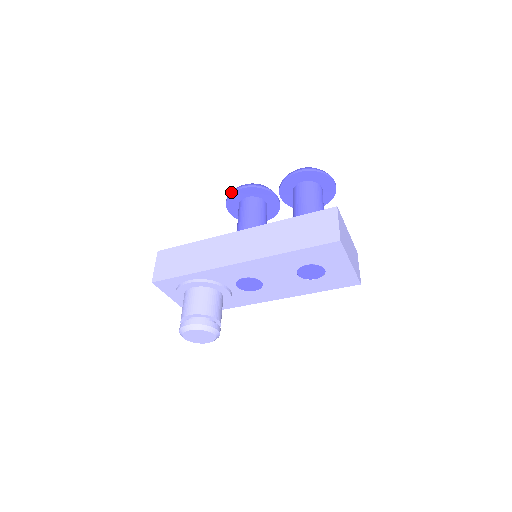
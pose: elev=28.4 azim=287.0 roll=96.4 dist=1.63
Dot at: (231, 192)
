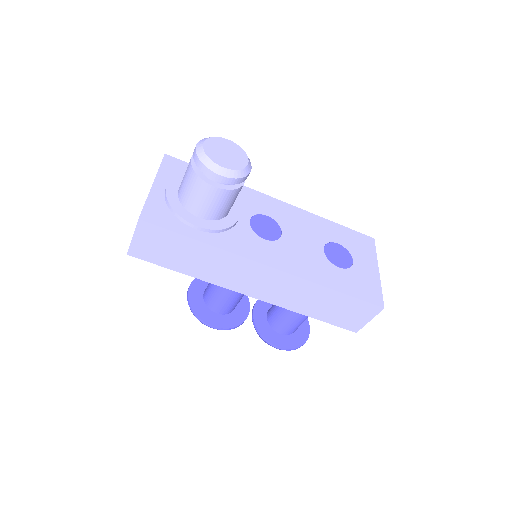
Dot at: occluded
